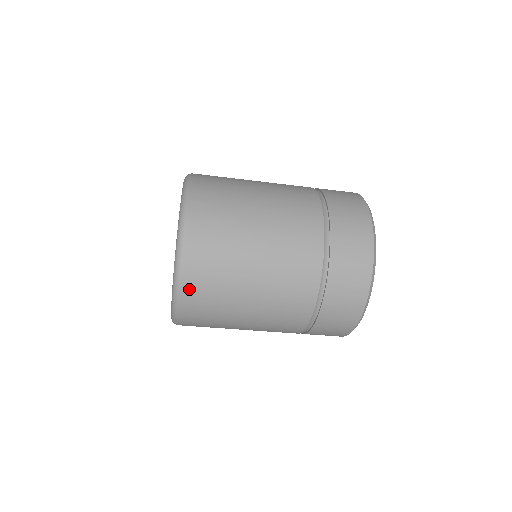
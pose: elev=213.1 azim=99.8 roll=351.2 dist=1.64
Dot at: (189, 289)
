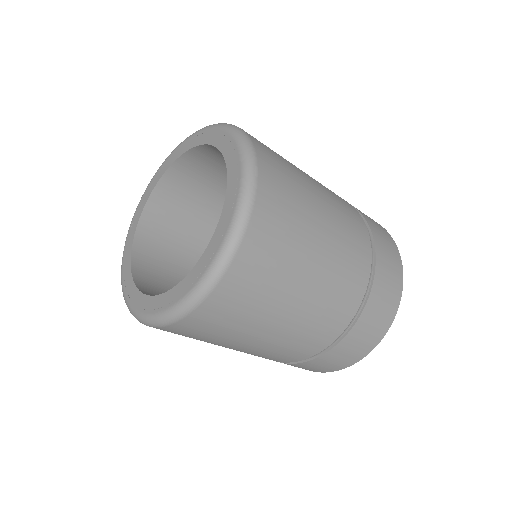
Dot at: occluded
